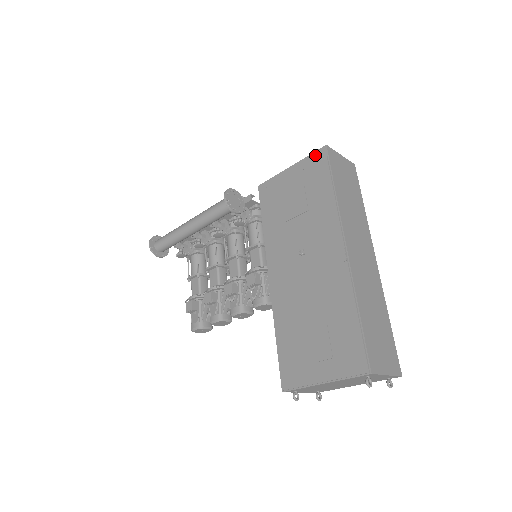
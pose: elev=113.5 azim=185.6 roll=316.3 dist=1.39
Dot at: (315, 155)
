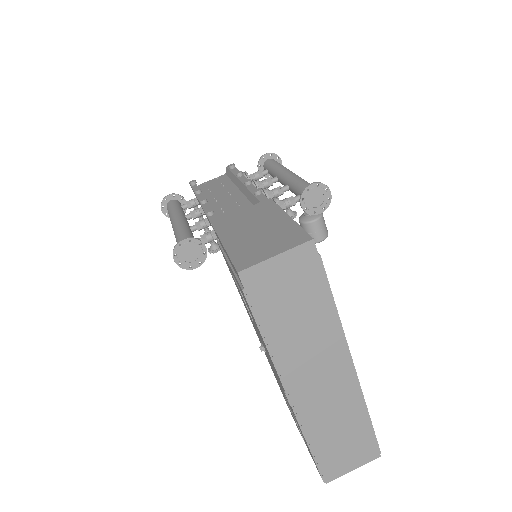
Dot at: occluded
